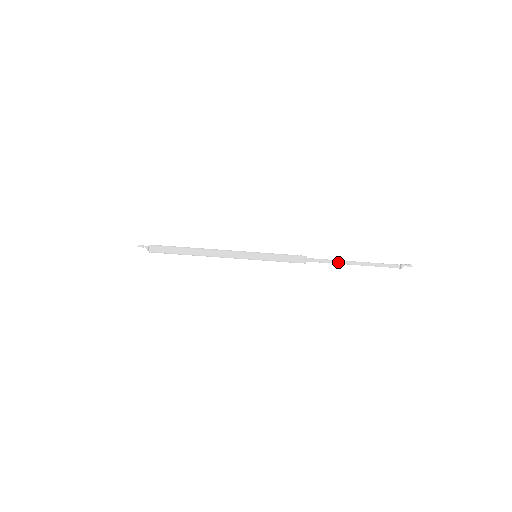
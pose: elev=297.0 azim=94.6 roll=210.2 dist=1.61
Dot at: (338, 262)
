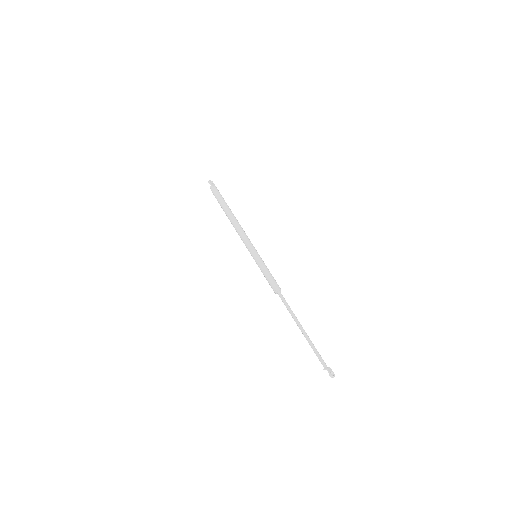
Dot at: (293, 316)
